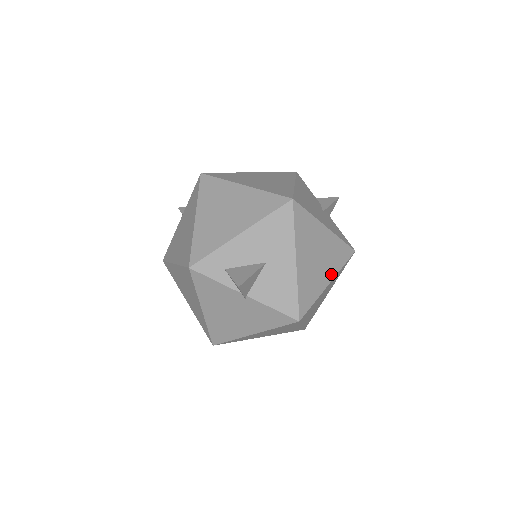
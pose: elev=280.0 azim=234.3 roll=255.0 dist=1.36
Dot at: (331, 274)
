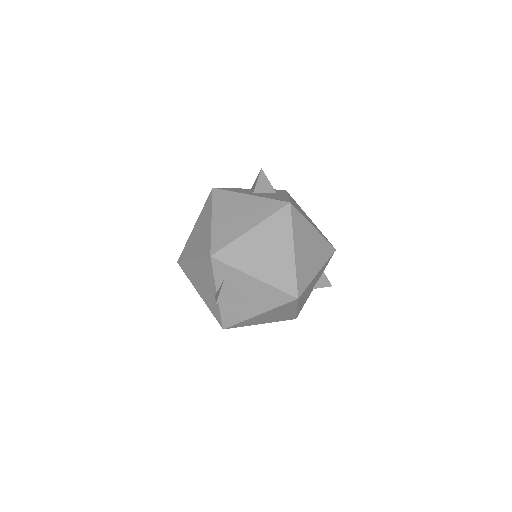
Dot at: (268, 322)
